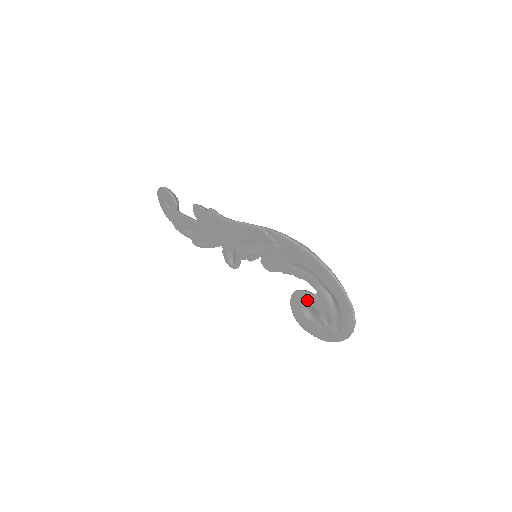
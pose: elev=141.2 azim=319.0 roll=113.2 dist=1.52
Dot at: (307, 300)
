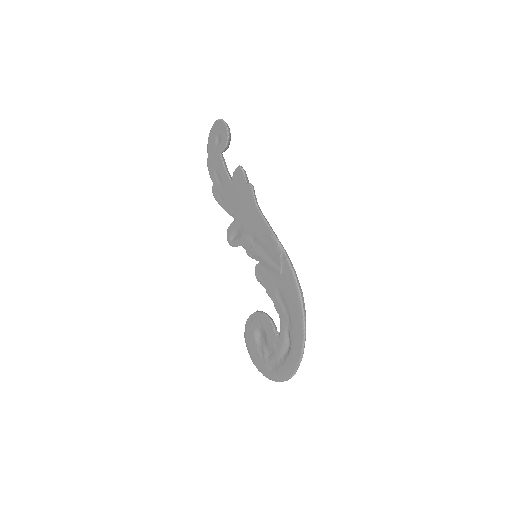
Dot at: (267, 327)
